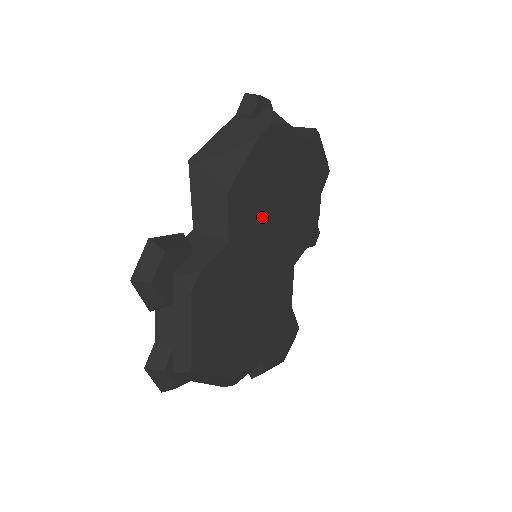
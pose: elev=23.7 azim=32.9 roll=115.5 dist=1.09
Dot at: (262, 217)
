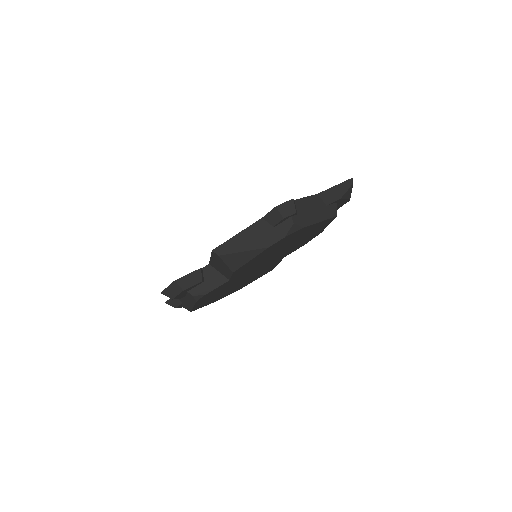
Dot at: (261, 262)
